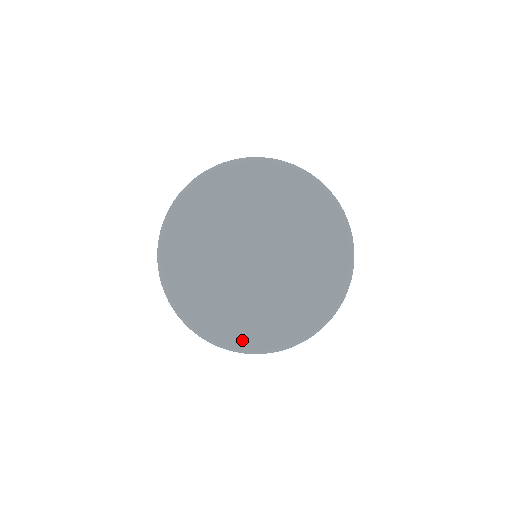
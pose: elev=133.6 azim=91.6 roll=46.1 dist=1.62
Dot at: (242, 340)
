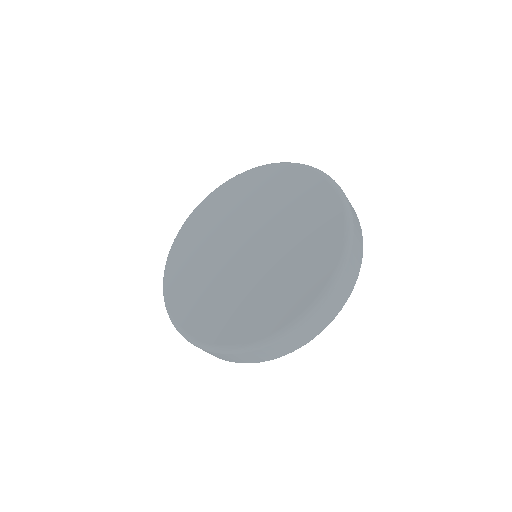
Dot at: (210, 333)
